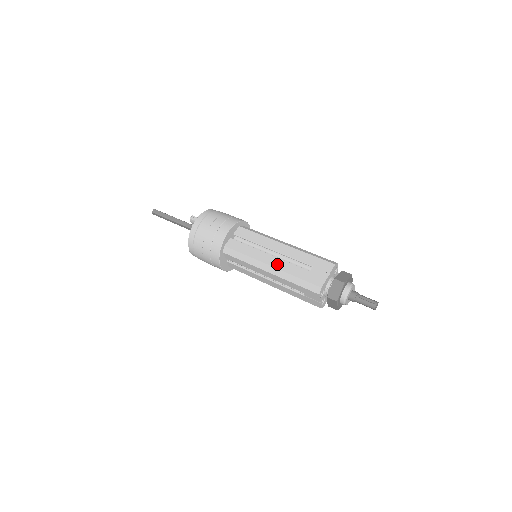
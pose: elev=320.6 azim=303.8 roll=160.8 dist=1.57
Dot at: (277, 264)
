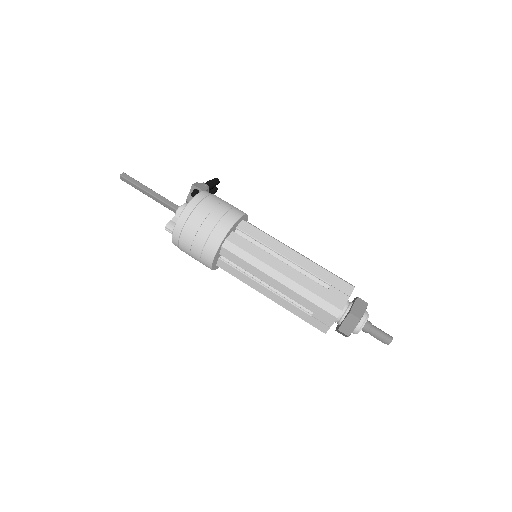
Dot at: (276, 300)
